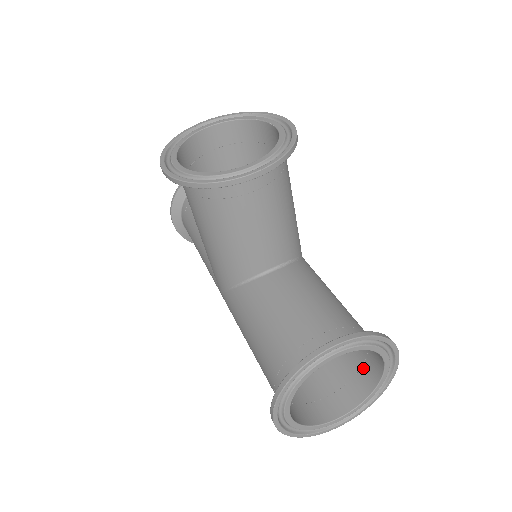
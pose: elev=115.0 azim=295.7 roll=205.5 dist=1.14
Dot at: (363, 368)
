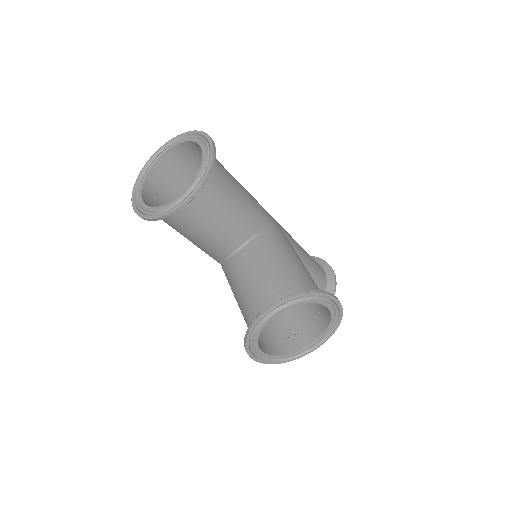
Dot at: occluded
